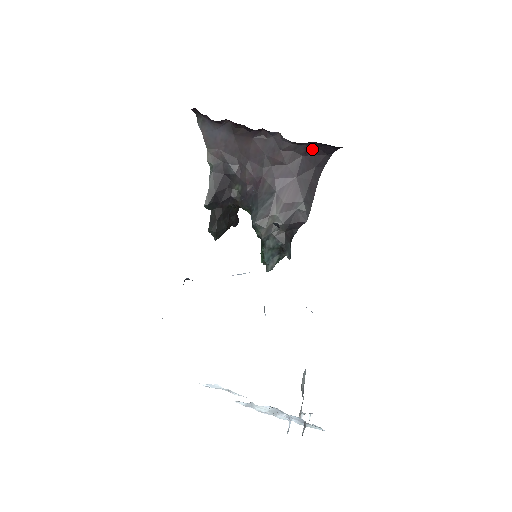
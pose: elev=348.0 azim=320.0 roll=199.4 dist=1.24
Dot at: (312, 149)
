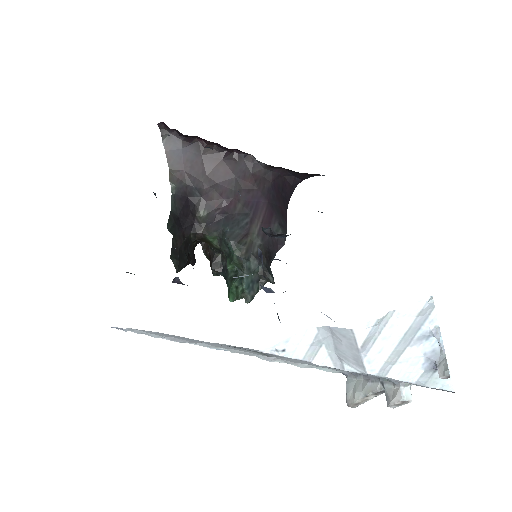
Dot at: (279, 177)
